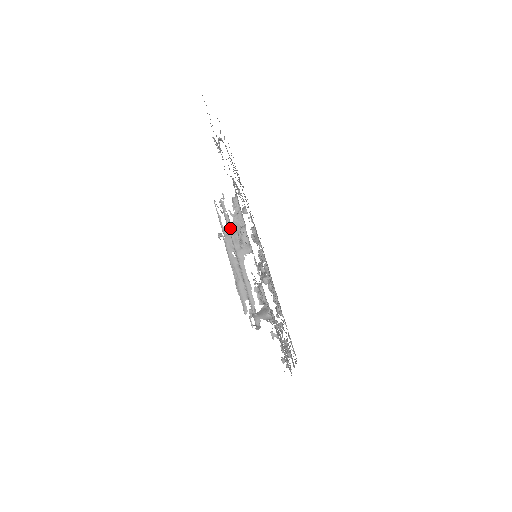
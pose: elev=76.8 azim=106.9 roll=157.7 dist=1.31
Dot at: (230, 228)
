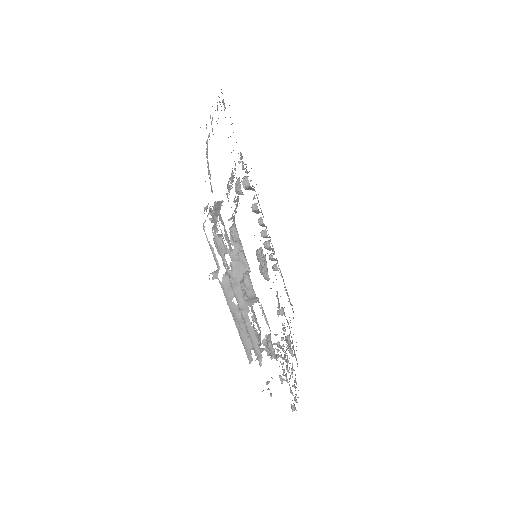
Dot at: (228, 270)
